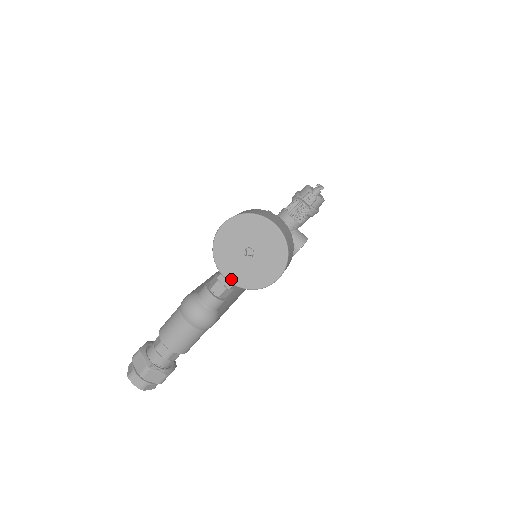
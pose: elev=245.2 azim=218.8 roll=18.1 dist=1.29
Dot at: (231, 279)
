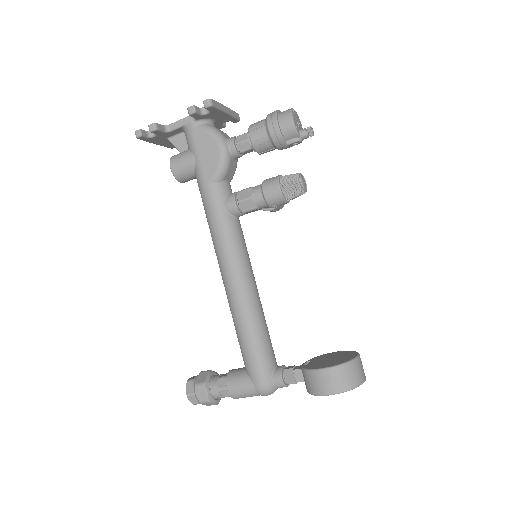
Dot at: occluded
